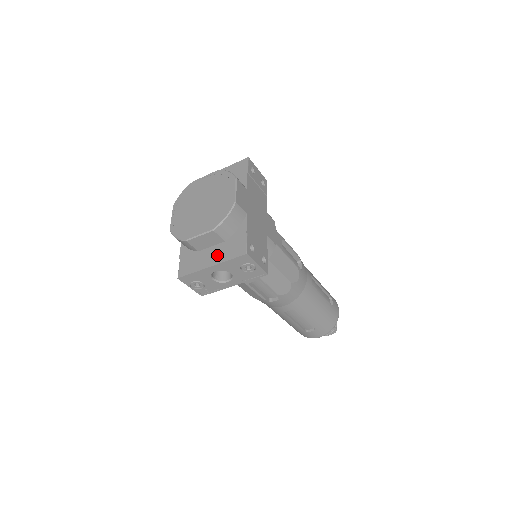
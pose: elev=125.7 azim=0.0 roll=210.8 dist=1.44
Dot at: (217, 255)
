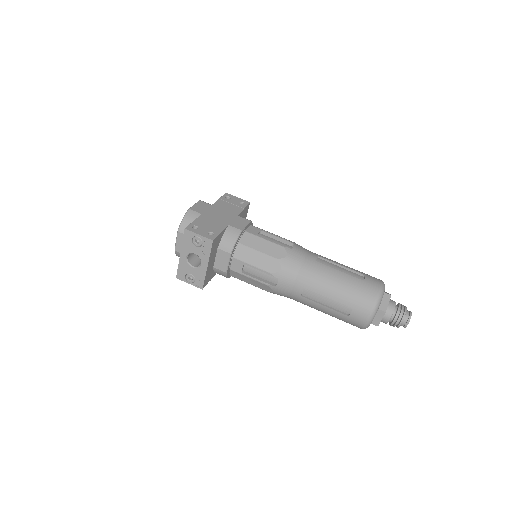
Dot at: occluded
